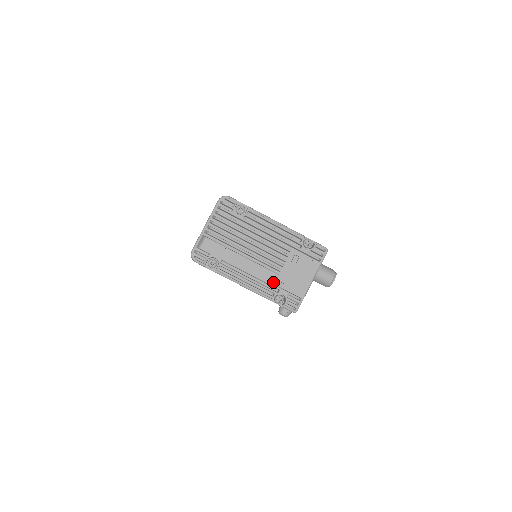
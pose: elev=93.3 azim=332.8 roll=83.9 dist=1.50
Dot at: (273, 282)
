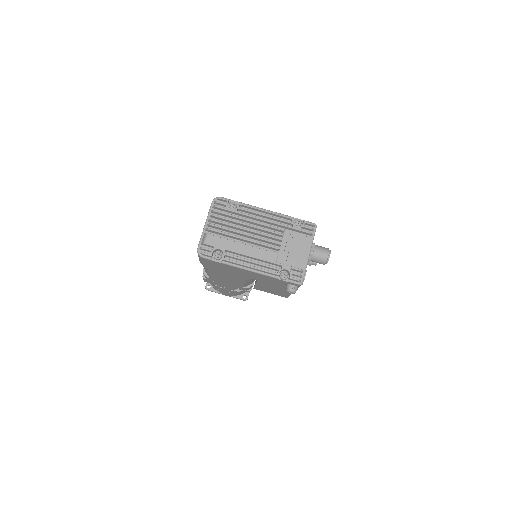
Dot at: (275, 260)
